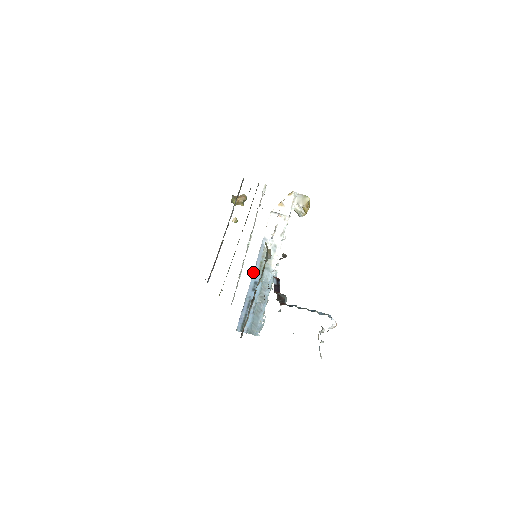
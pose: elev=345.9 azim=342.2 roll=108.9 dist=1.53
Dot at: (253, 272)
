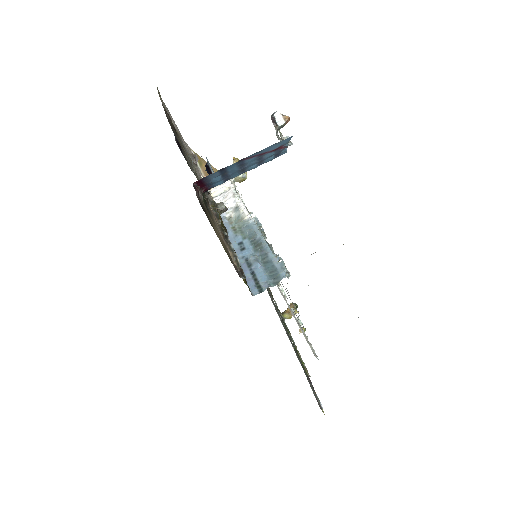
Dot at: occluded
